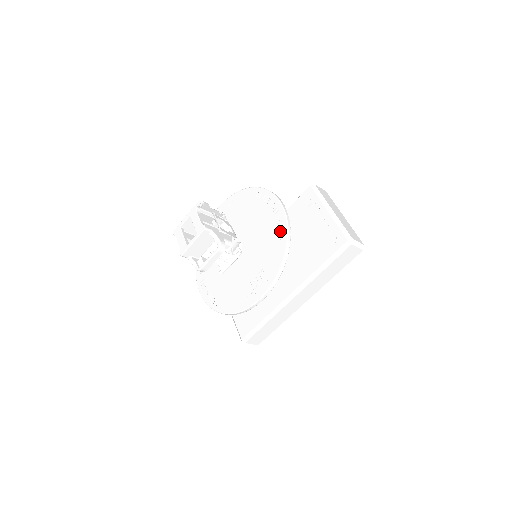
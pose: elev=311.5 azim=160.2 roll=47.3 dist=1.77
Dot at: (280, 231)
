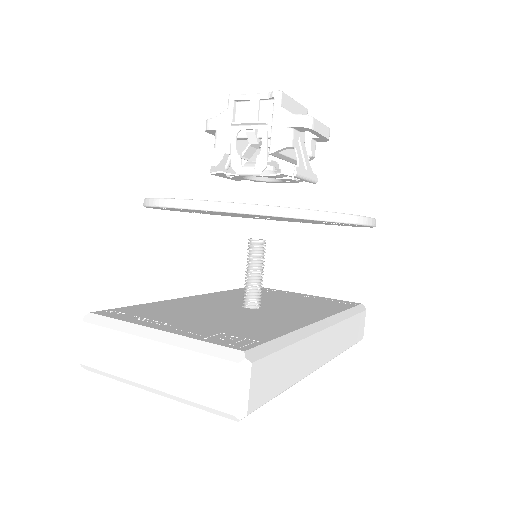
Dot at: occluded
